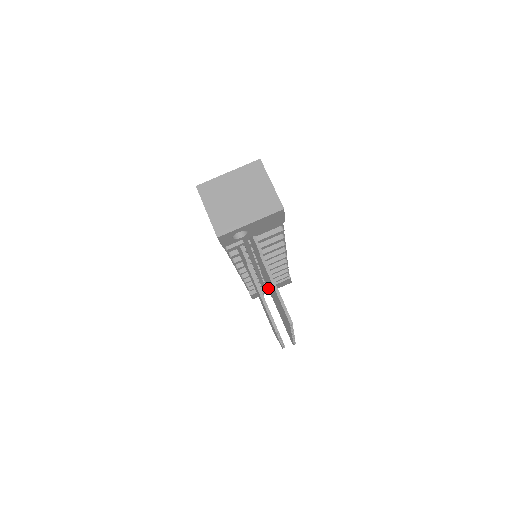
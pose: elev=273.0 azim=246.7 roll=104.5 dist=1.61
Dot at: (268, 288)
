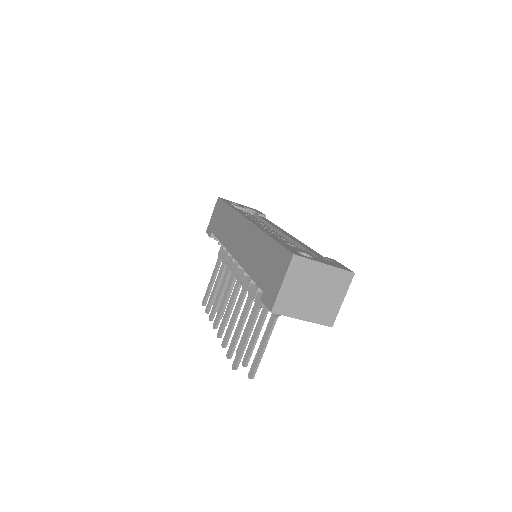
Dot at: occluded
